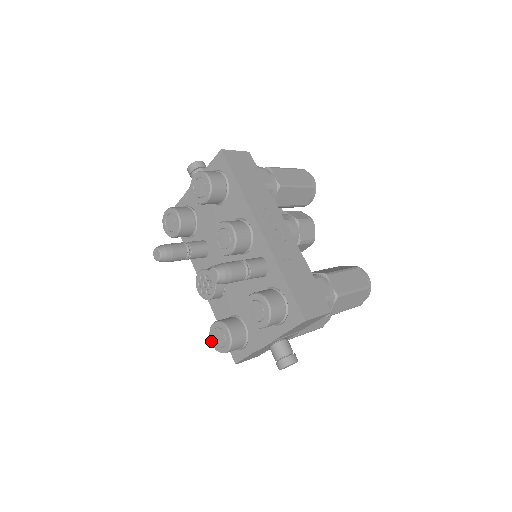
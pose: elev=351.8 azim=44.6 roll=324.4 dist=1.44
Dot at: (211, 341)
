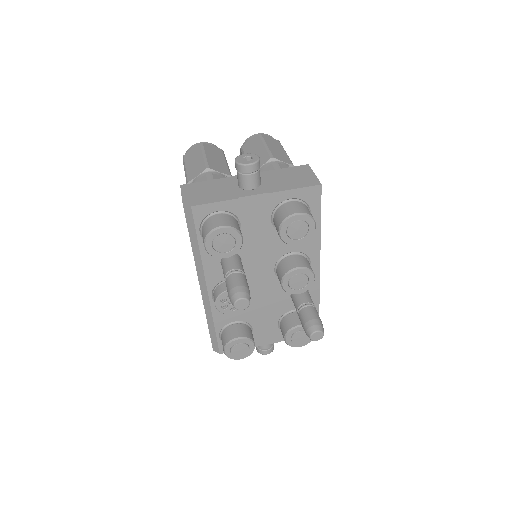
Dot at: (226, 351)
